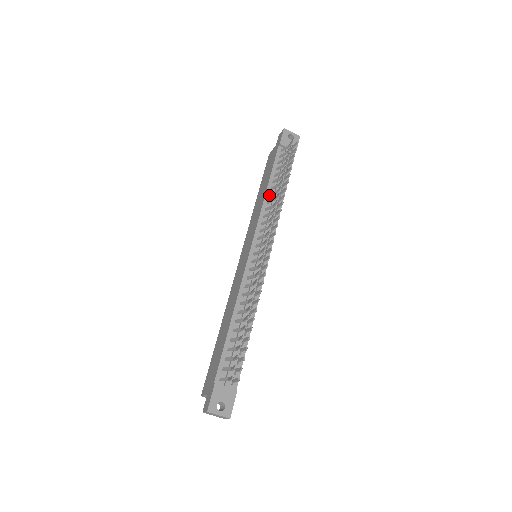
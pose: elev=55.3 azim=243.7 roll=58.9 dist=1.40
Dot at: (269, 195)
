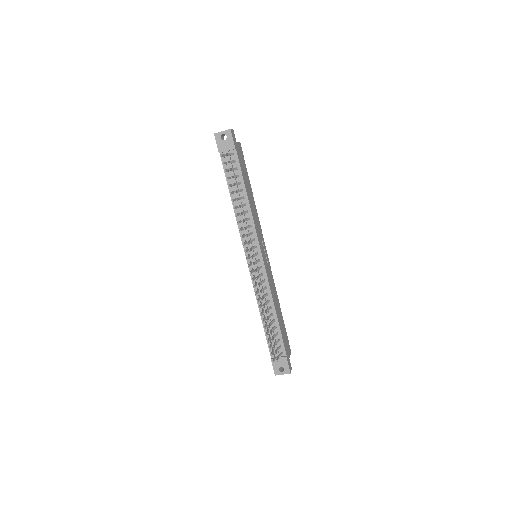
Dot at: occluded
